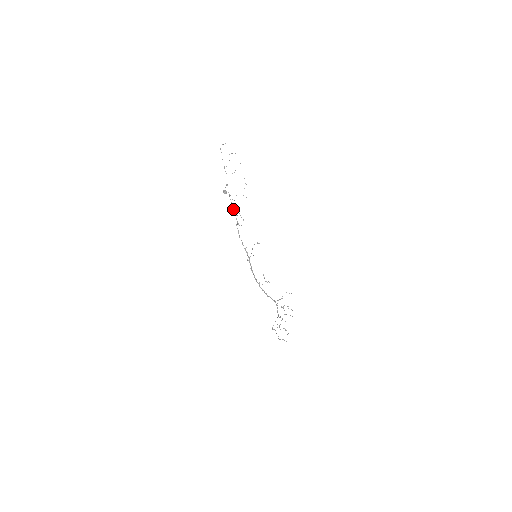
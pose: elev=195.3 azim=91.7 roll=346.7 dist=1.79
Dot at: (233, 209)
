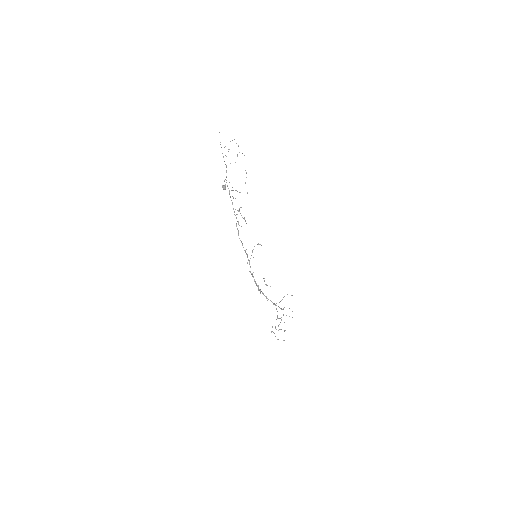
Dot at: occluded
